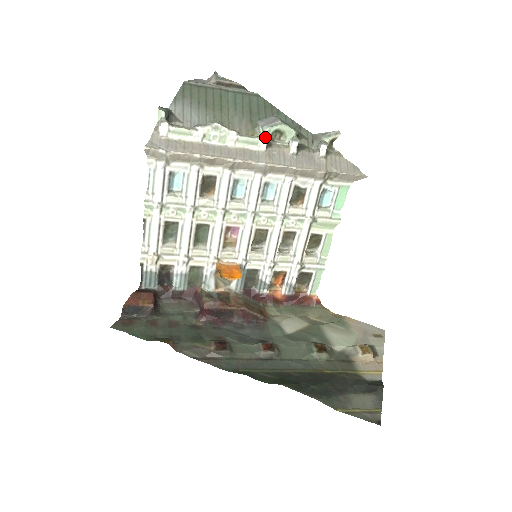
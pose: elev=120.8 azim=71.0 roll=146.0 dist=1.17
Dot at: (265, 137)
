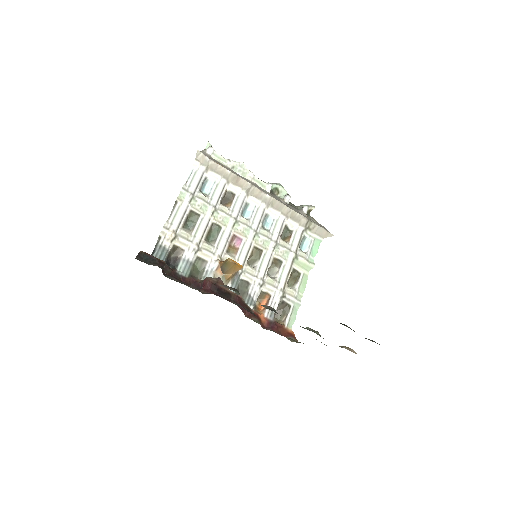
Dot at: (271, 185)
